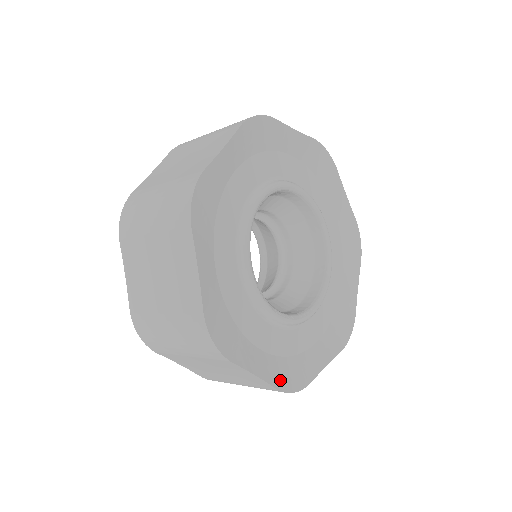
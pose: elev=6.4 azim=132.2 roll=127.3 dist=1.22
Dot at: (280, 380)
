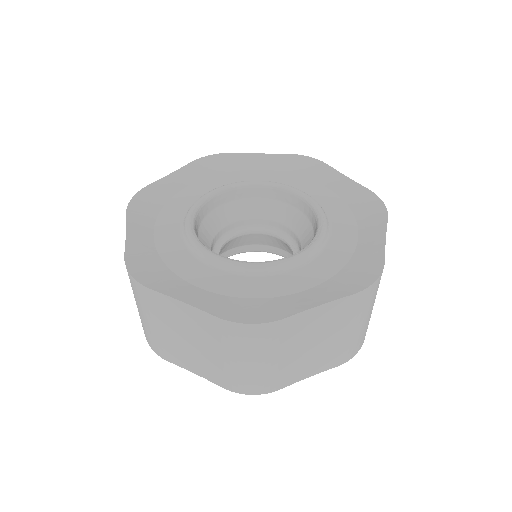
Dot at: (351, 287)
